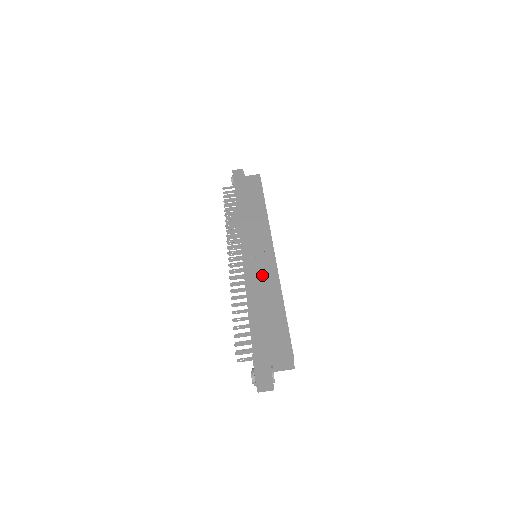
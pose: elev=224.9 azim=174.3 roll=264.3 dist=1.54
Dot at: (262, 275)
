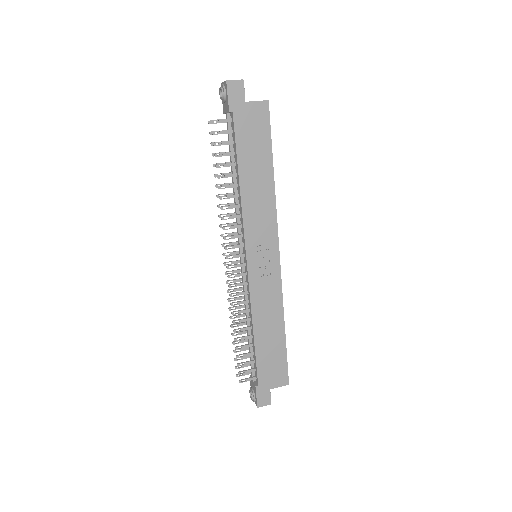
Dot at: (266, 298)
